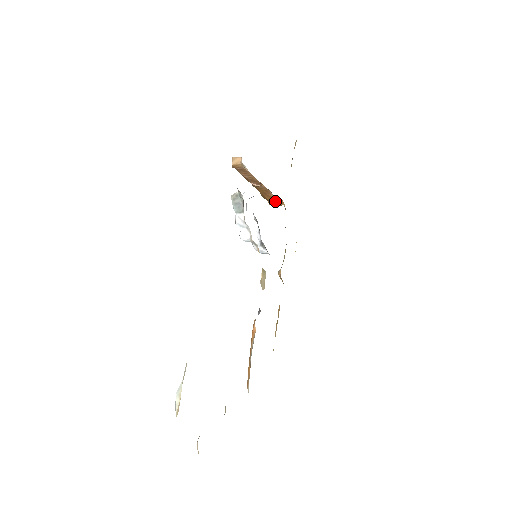
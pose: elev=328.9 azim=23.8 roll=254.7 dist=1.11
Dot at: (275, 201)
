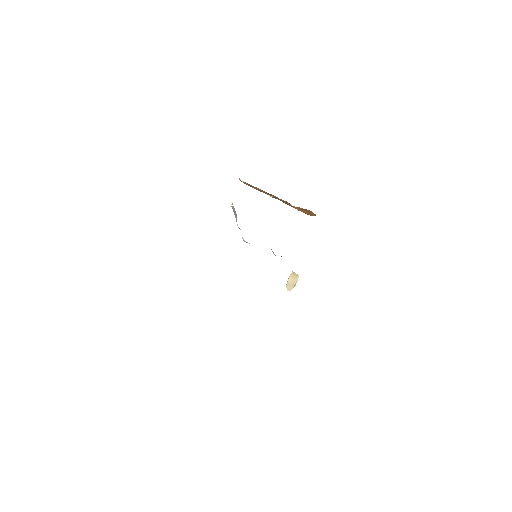
Dot at: (305, 211)
